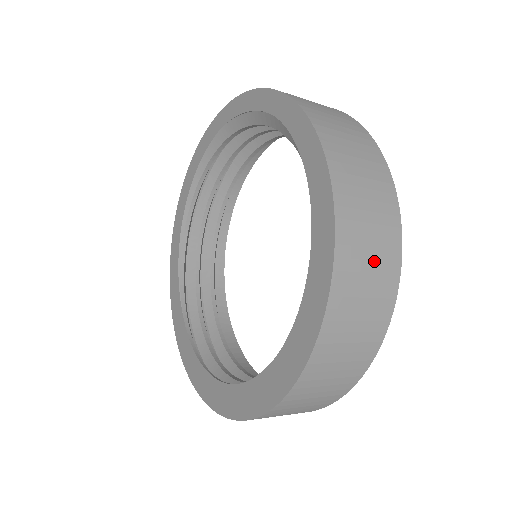
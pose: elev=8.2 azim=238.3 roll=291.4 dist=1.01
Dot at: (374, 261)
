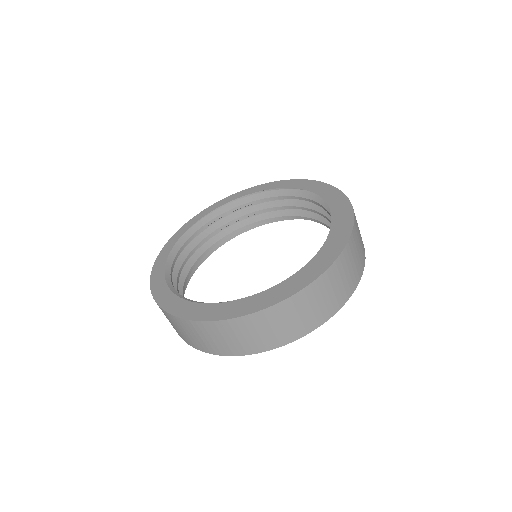
Dot at: occluded
